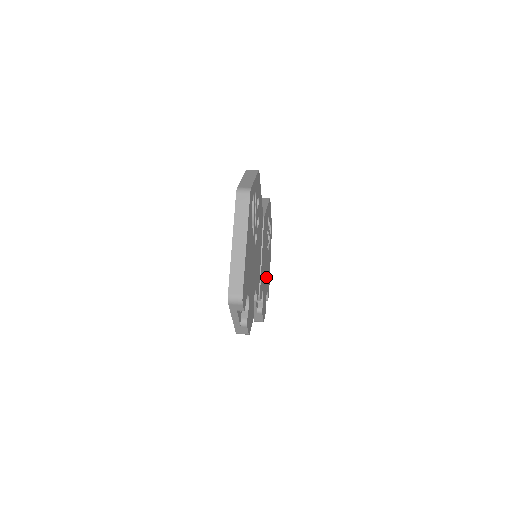
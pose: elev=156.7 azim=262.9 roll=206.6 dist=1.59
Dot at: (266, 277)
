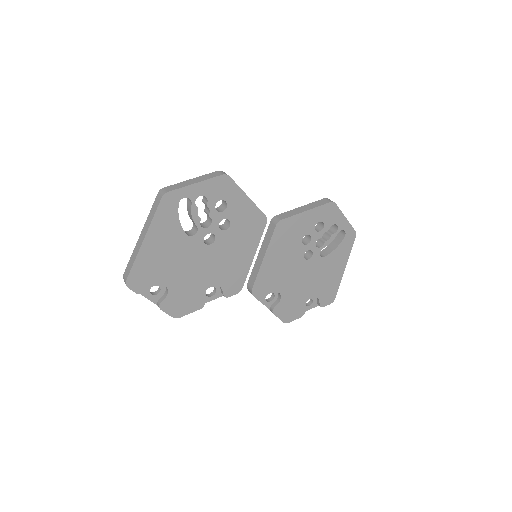
Dot at: (306, 282)
